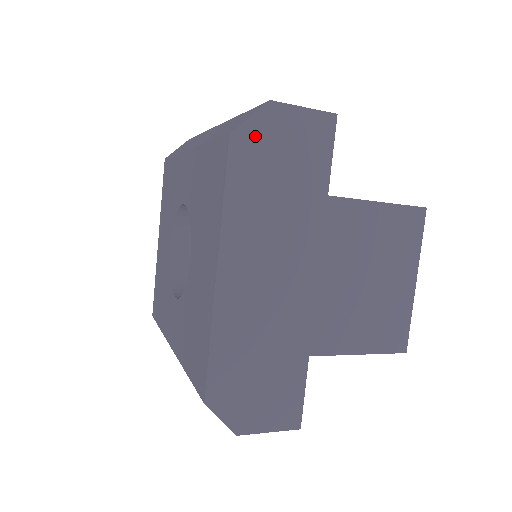
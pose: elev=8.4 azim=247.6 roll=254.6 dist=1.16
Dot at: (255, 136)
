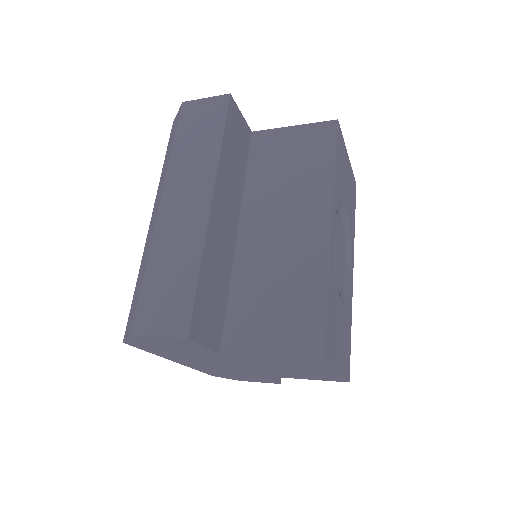
Dot at: (139, 343)
